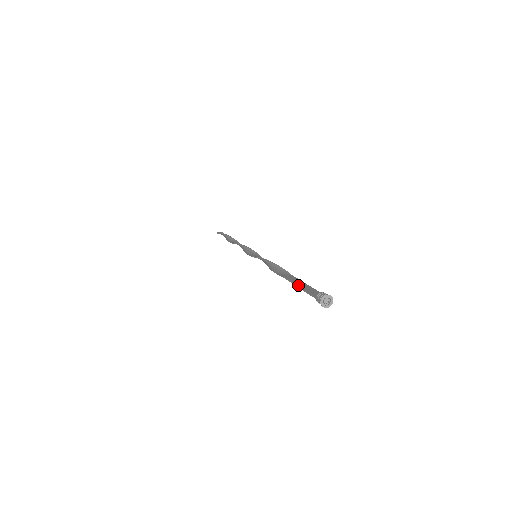
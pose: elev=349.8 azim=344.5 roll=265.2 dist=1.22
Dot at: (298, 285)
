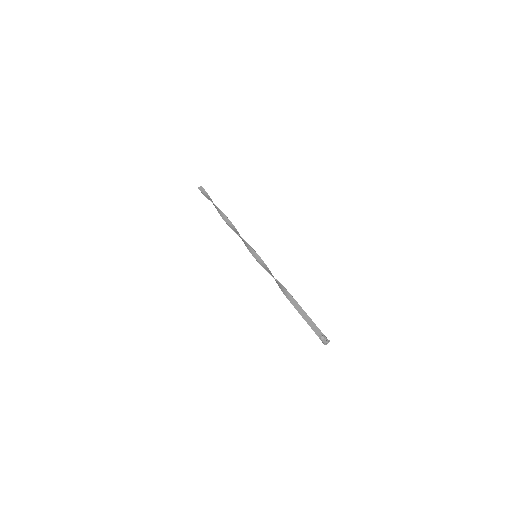
Dot at: (304, 319)
